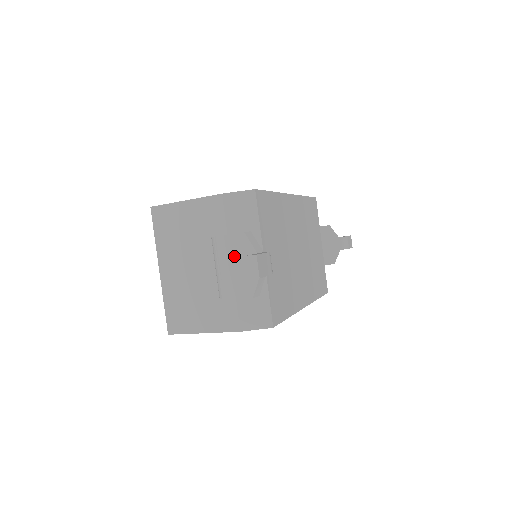
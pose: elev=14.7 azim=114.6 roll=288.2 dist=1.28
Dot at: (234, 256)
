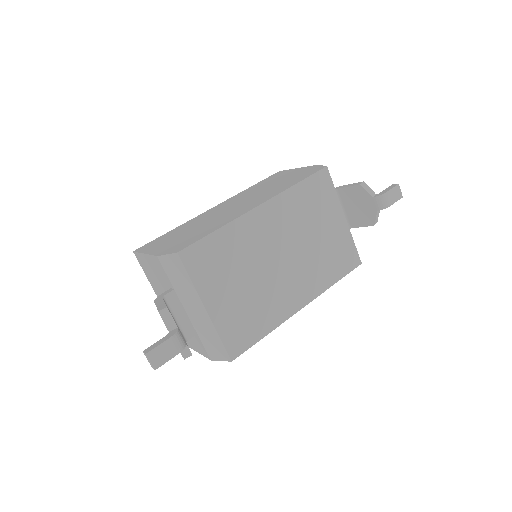
Dot at: occluded
